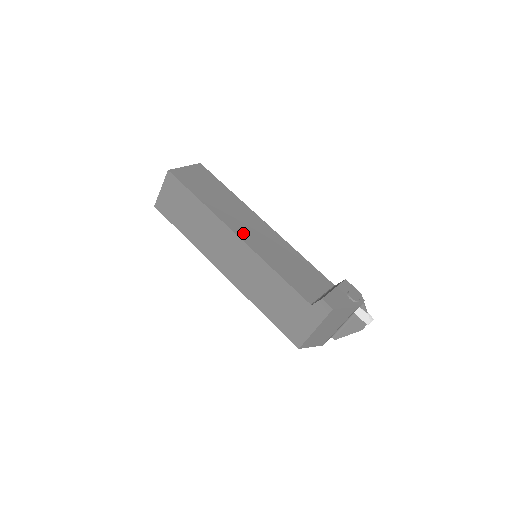
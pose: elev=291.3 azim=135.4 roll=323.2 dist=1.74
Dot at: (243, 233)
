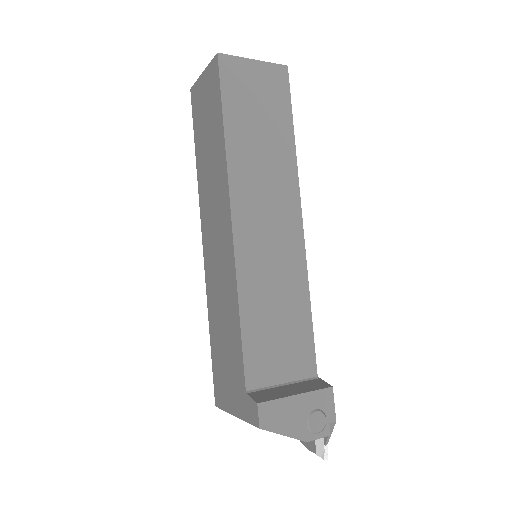
Dot at: (245, 223)
